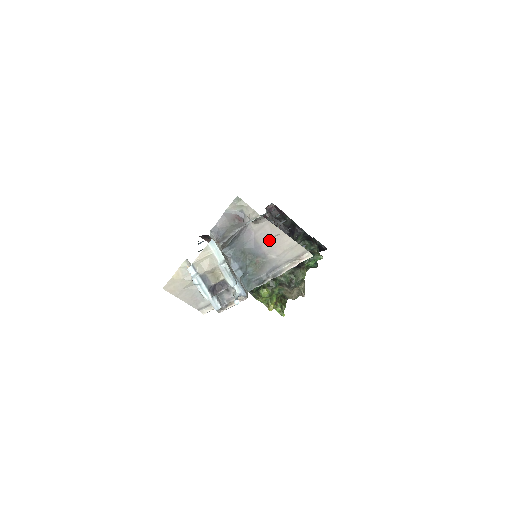
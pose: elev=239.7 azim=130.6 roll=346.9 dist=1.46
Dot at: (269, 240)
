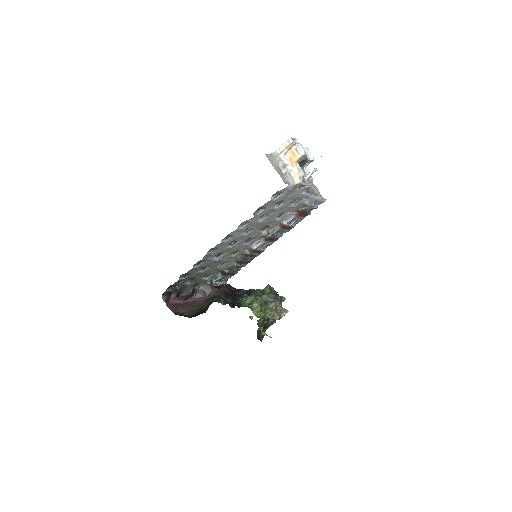
Dot at: occluded
